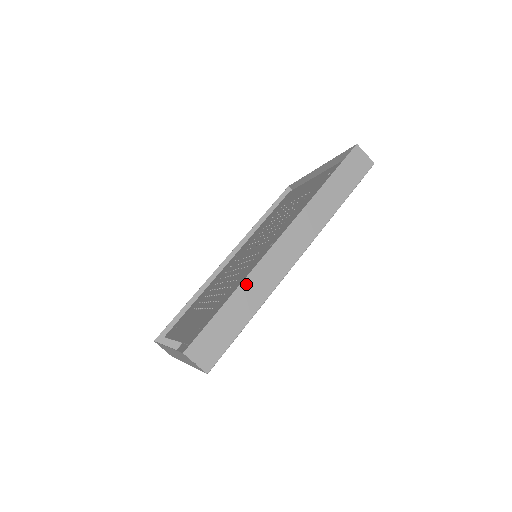
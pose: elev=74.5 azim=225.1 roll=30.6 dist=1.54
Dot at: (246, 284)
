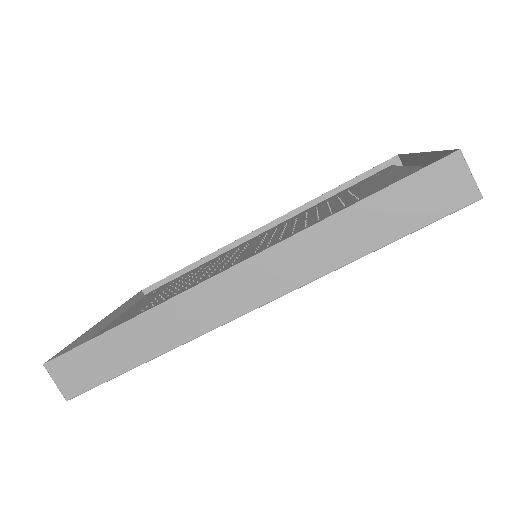
Dot at: (152, 315)
